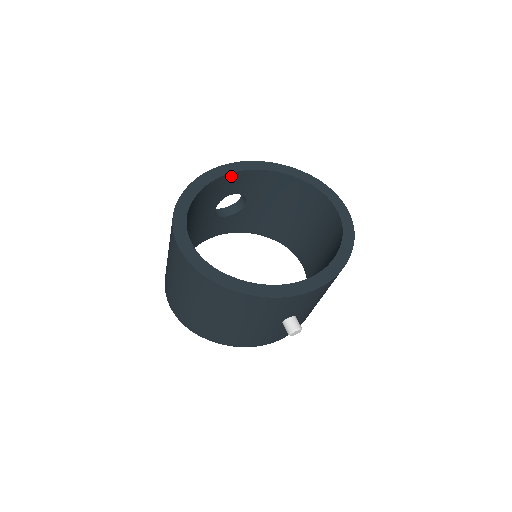
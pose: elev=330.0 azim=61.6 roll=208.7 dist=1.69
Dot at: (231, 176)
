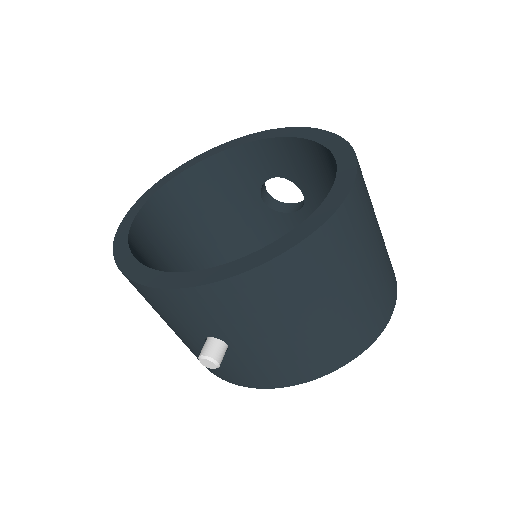
Dot at: (250, 148)
